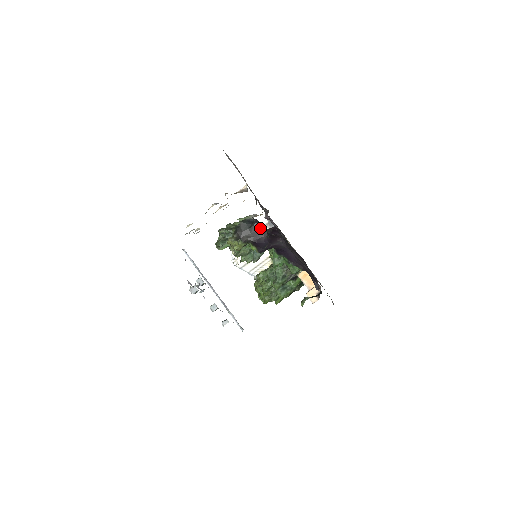
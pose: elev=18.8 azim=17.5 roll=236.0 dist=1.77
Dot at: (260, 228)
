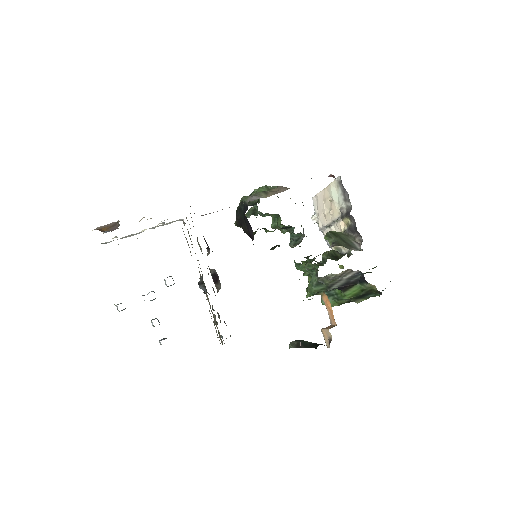
Dot at: (249, 224)
